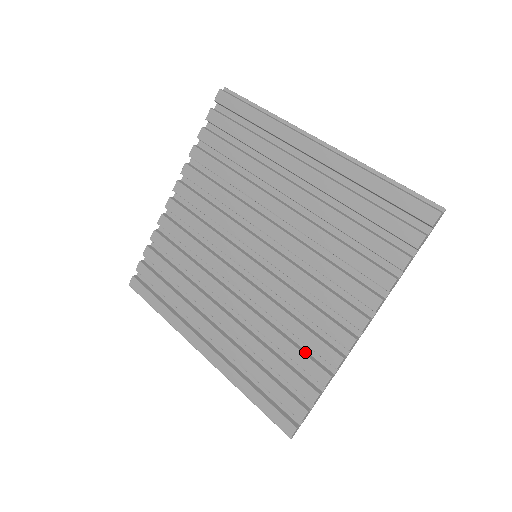
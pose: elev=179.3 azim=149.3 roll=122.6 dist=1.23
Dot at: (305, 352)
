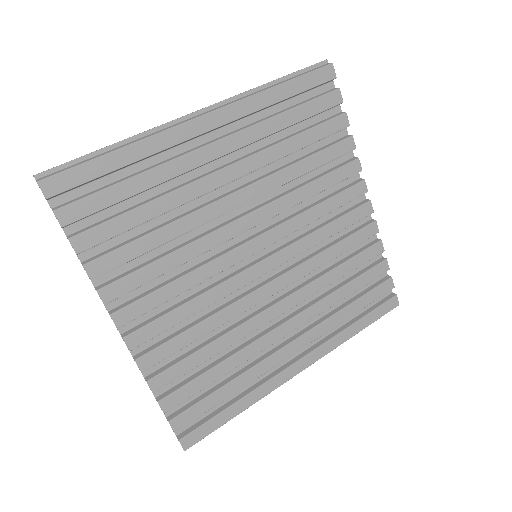
Dot at: (354, 254)
